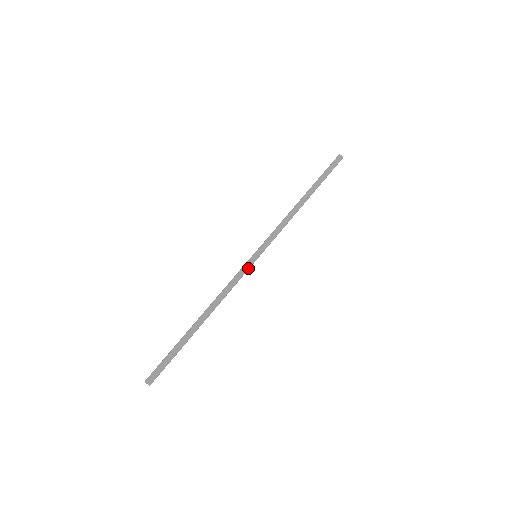
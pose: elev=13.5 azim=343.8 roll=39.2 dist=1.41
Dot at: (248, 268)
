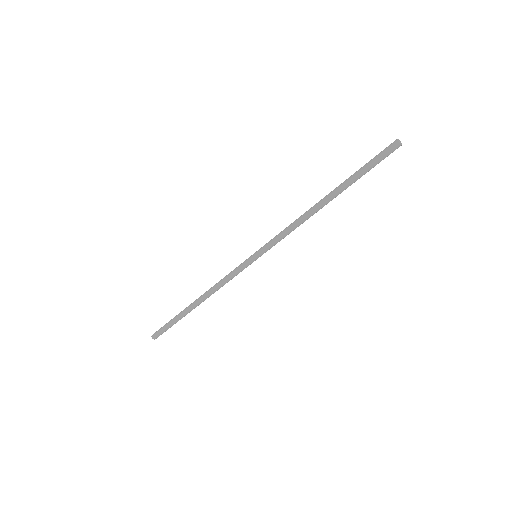
Dot at: (243, 266)
